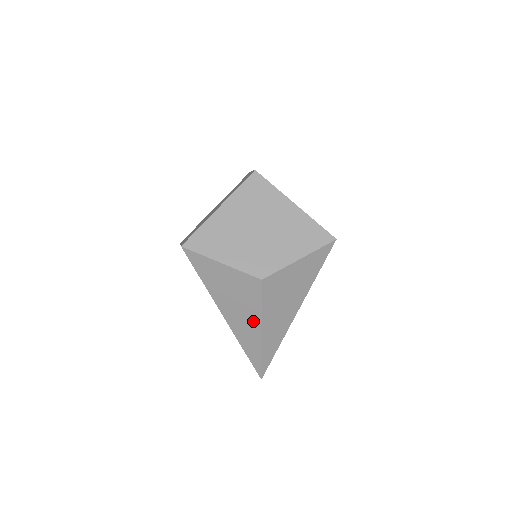
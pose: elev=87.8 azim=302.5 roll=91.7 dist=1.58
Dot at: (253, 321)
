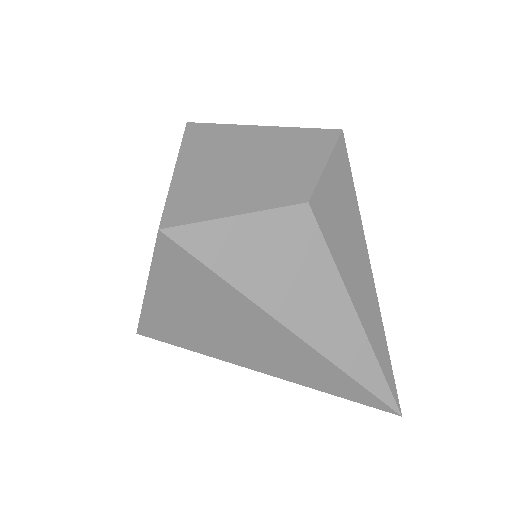
Dot at: (334, 299)
